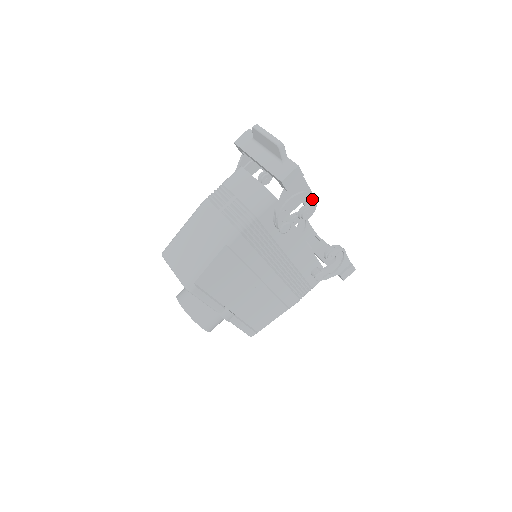
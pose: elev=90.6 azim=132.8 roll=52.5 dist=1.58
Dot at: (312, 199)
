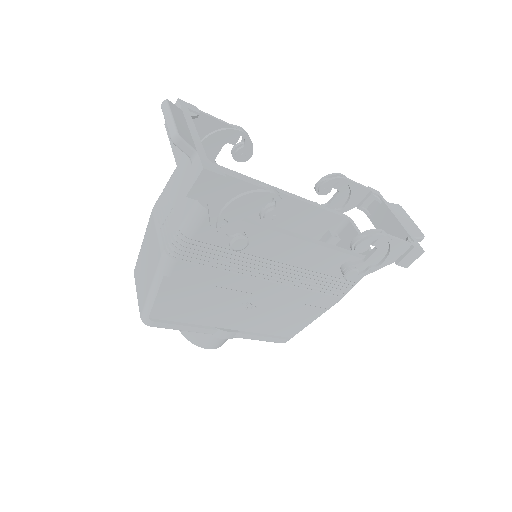
Dot at: (271, 196)
